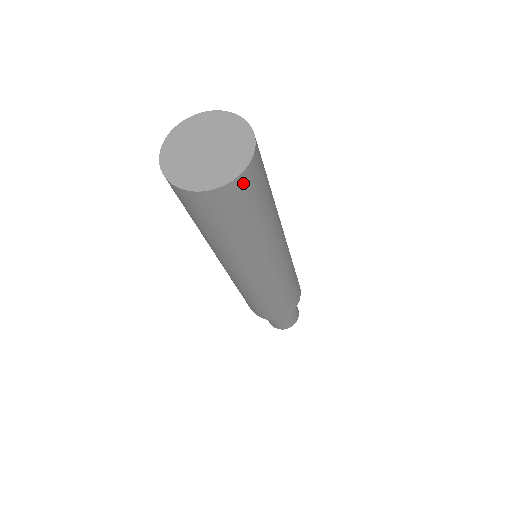
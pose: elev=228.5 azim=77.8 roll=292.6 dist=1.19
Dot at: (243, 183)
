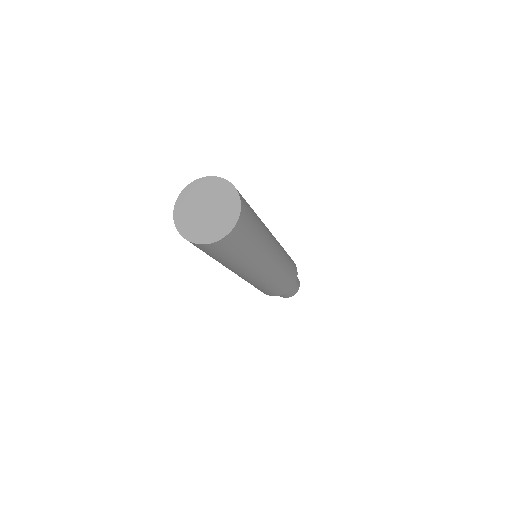
Dot at: (234, 234)
